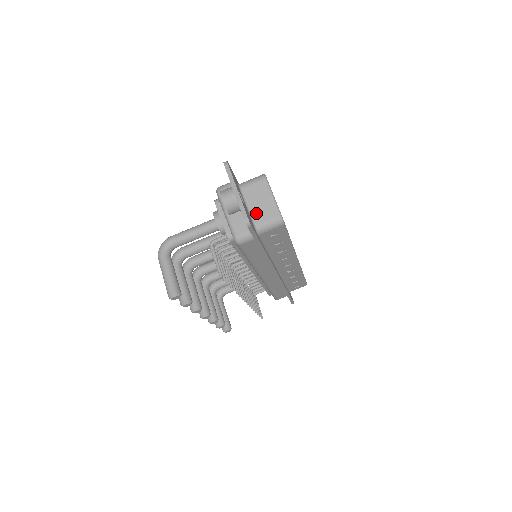
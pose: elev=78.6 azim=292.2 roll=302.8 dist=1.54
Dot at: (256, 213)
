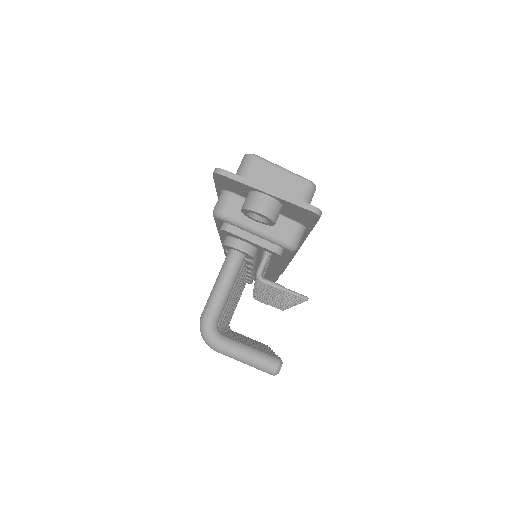
Dot at: occluded
